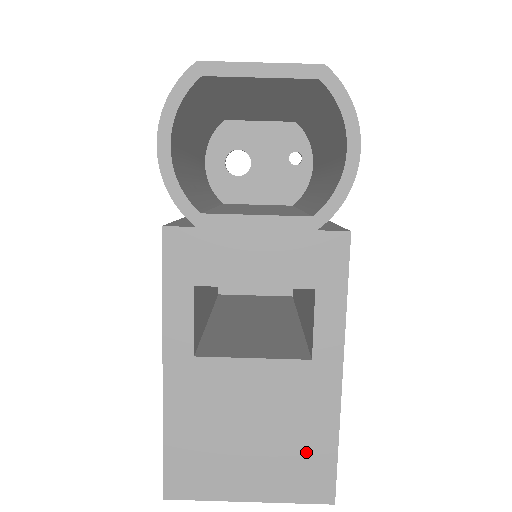
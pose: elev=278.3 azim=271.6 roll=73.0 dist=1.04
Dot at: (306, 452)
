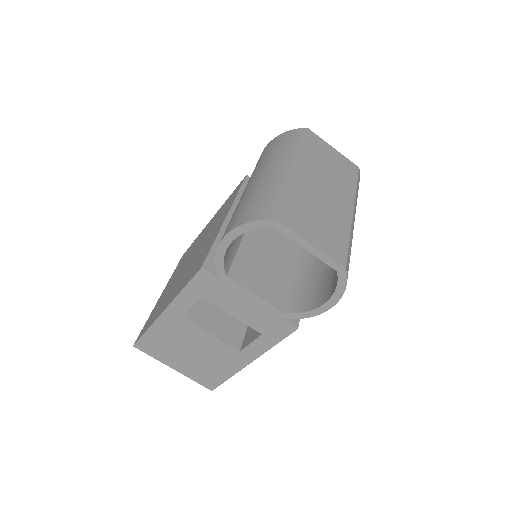
Dot at: (212, 372)
